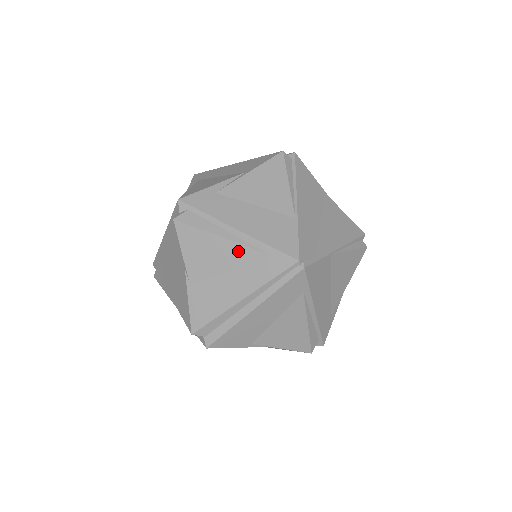
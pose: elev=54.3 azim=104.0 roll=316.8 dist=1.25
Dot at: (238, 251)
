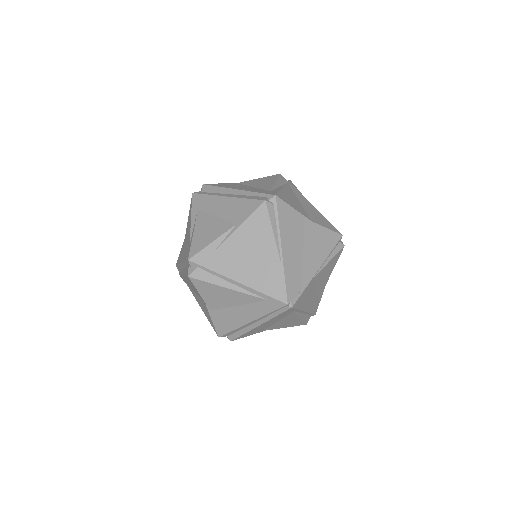
Dot at: (242, 296)
